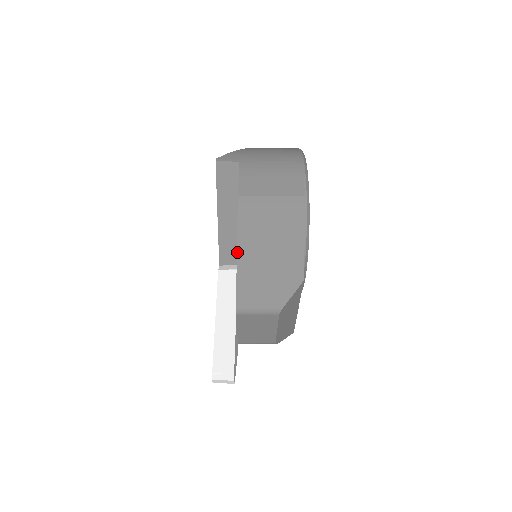
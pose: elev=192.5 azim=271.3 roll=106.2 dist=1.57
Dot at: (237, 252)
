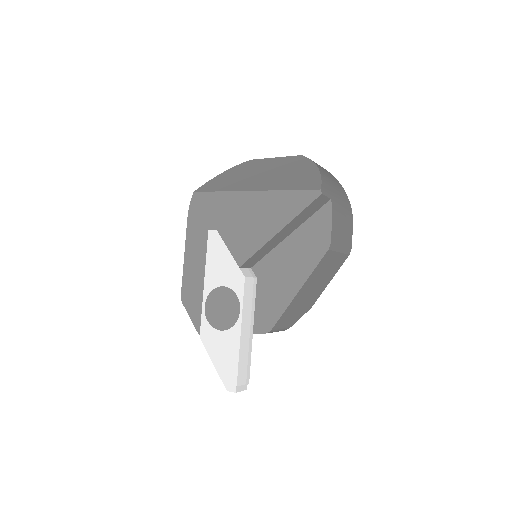
Dot at: (301, 288)
